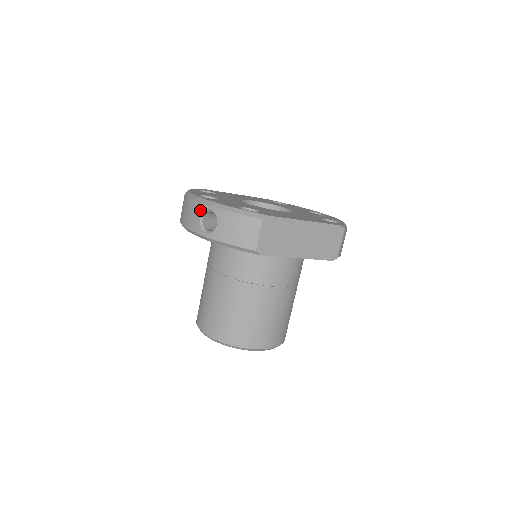
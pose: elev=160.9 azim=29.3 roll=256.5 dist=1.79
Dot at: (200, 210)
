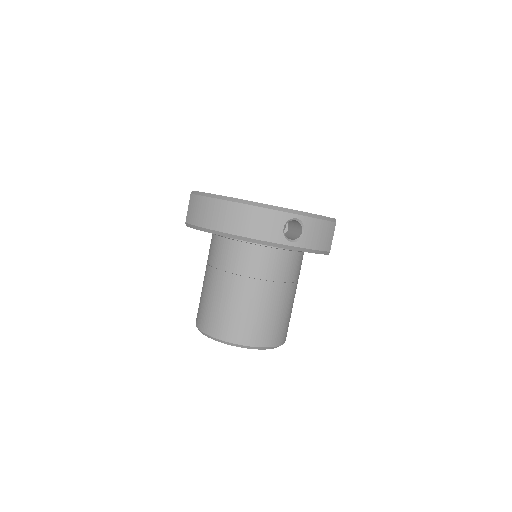
Dot at: (282, 219)
